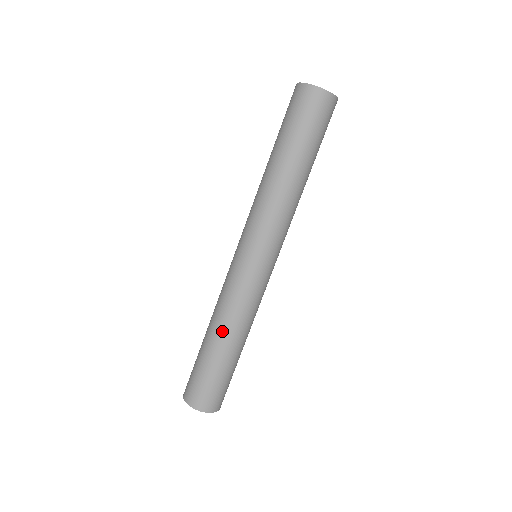
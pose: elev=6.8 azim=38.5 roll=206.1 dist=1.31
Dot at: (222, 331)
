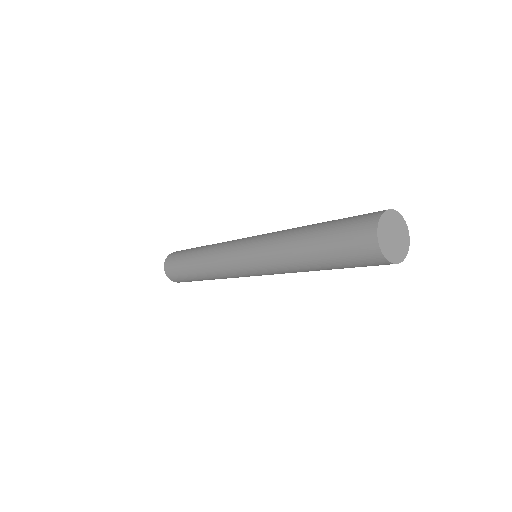
Dot at: (209, 278)
